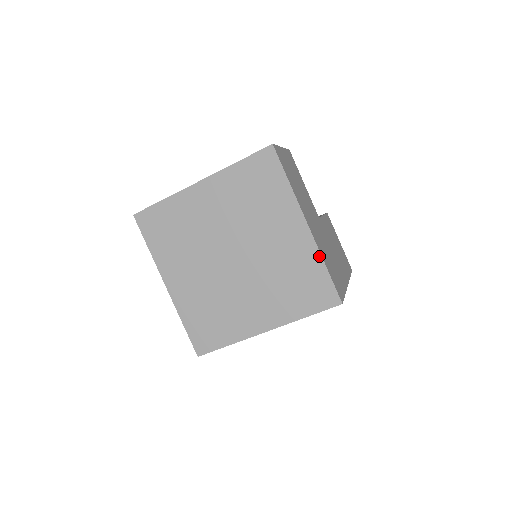
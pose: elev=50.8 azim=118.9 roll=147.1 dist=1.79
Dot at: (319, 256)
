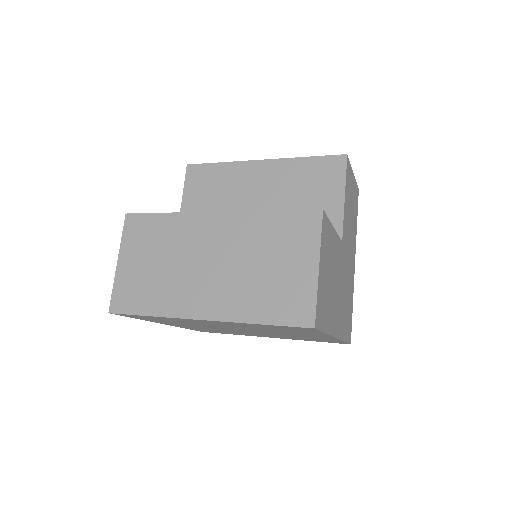
Dot at: occluded
